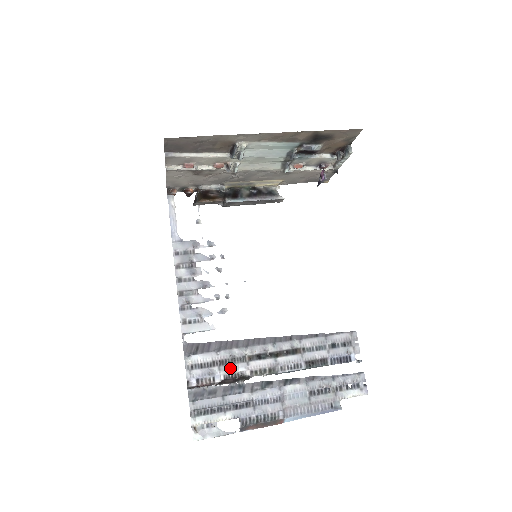
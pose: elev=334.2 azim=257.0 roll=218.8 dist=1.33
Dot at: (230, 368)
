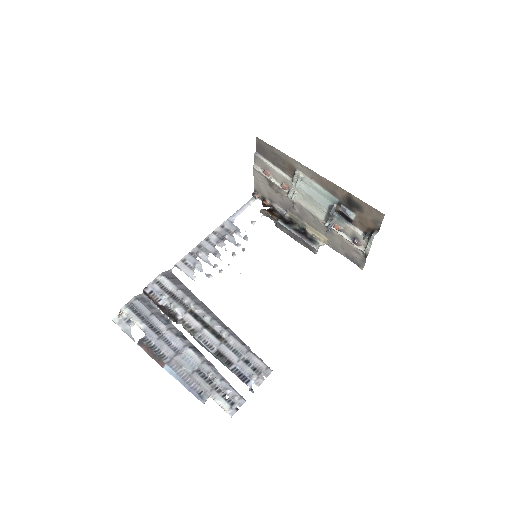
Dot at: (174, 304)
